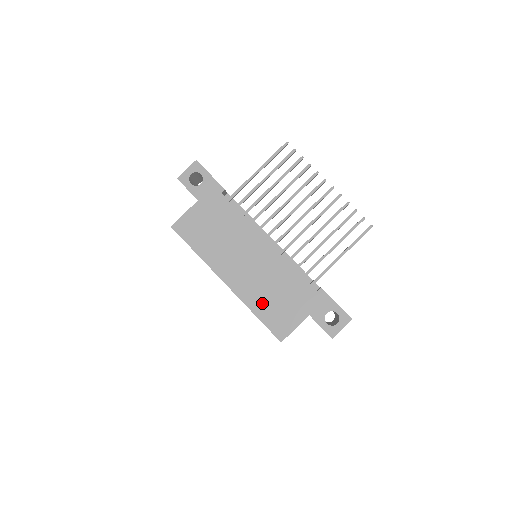
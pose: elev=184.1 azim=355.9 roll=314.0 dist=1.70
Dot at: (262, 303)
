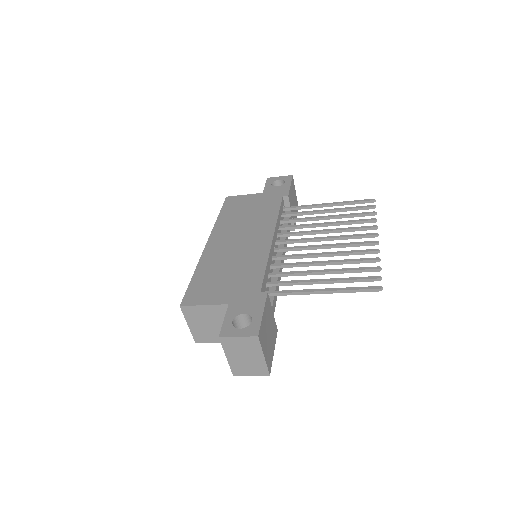
Dot at: (210, 270)
